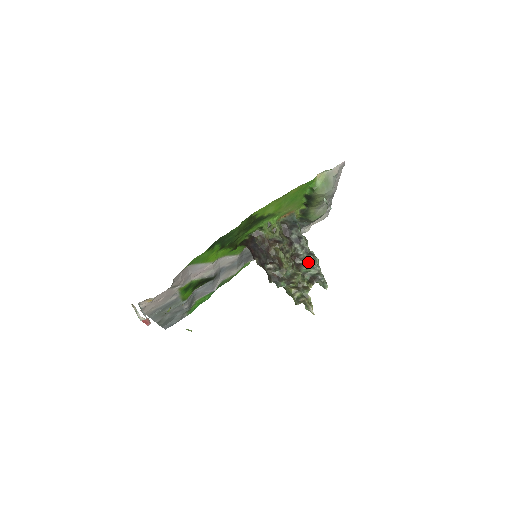
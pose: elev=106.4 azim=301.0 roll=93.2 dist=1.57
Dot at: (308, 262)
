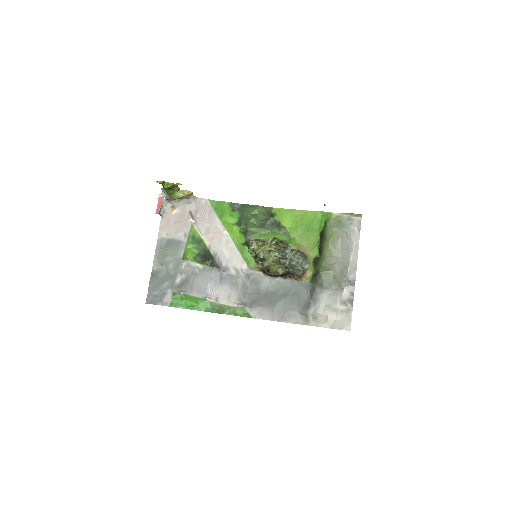
Dot at: occluded
